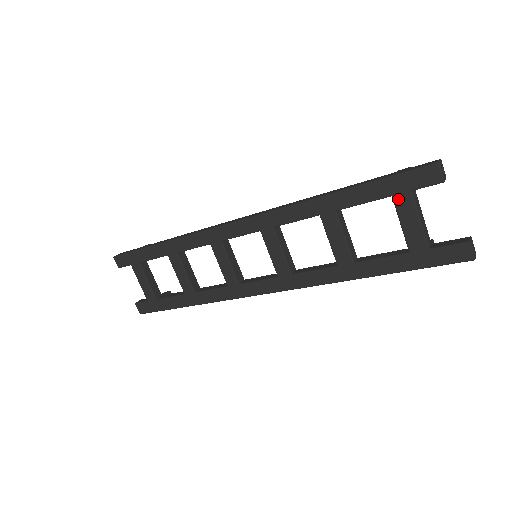
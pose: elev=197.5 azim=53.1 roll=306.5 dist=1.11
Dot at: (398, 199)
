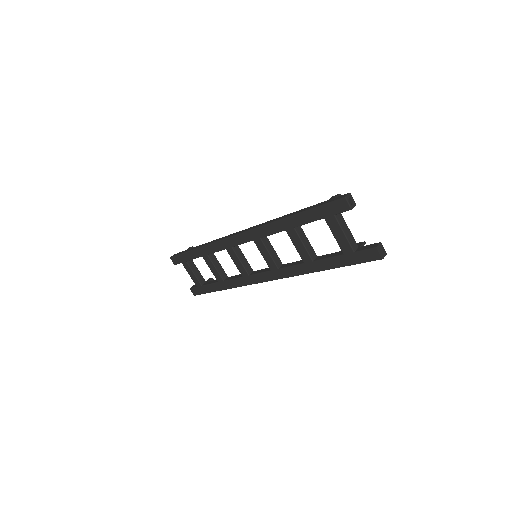
Dot at: (328, 220)
